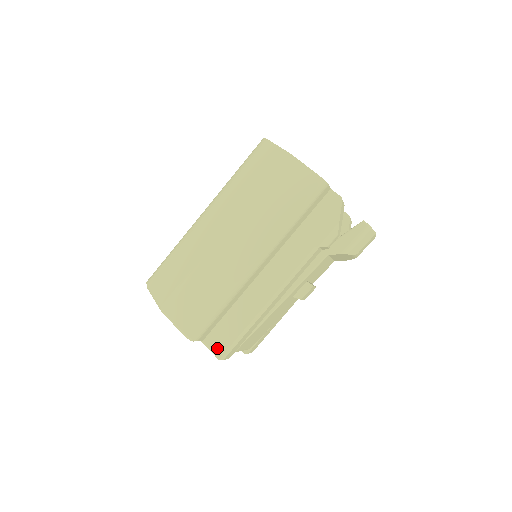
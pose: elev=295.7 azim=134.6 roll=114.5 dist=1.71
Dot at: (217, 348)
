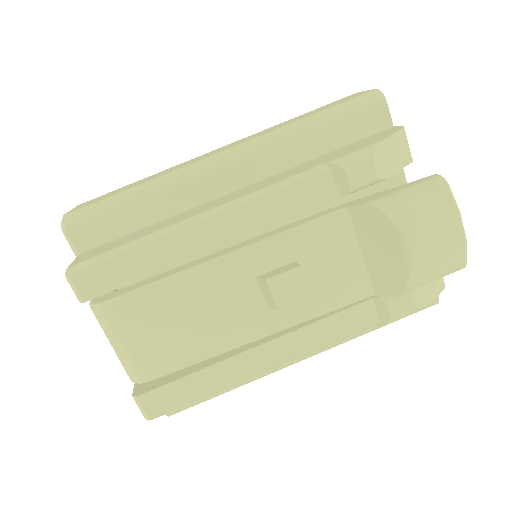
Dot at: (80, 259)
